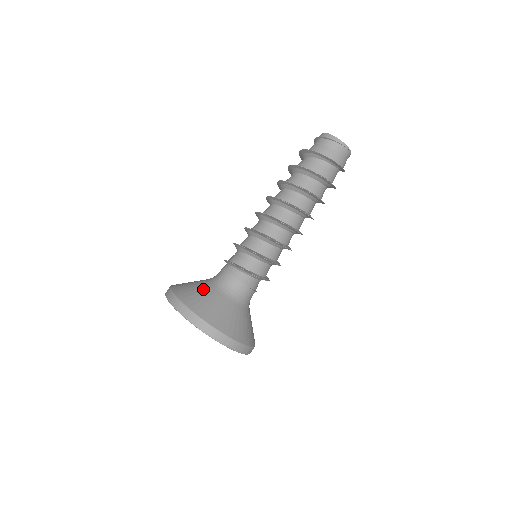
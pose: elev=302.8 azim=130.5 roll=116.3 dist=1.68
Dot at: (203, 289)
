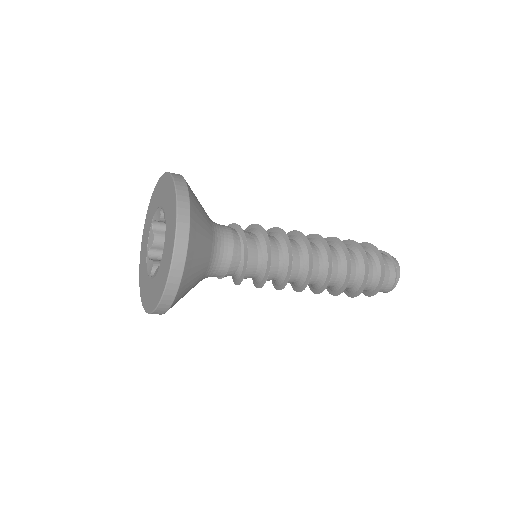
Dot at: (207, 236)
